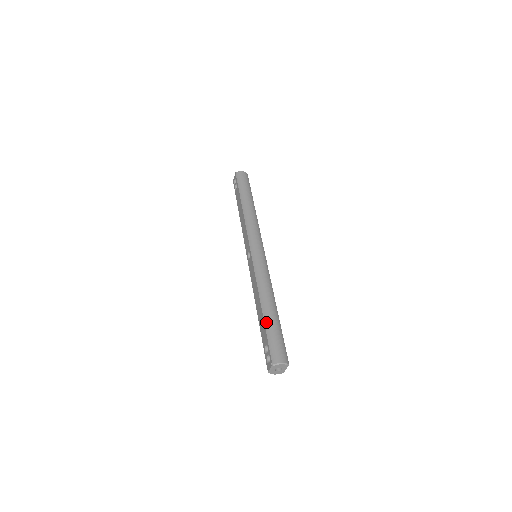
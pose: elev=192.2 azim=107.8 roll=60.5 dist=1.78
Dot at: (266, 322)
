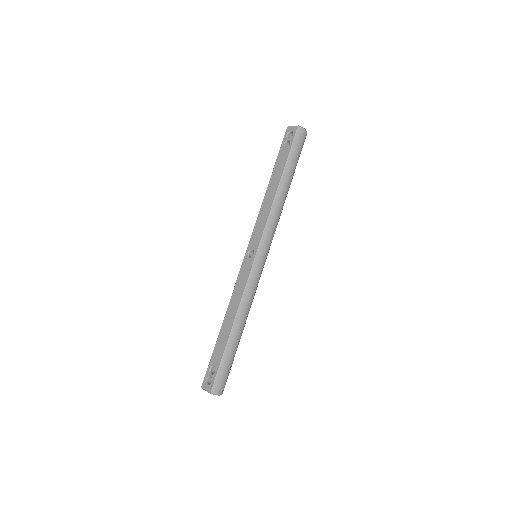
Dot at: (228, 348)
